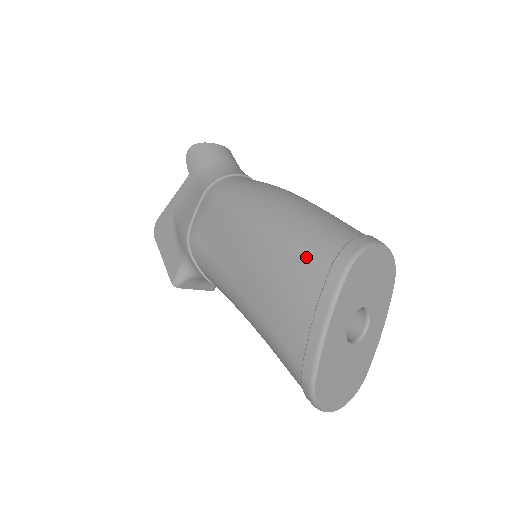
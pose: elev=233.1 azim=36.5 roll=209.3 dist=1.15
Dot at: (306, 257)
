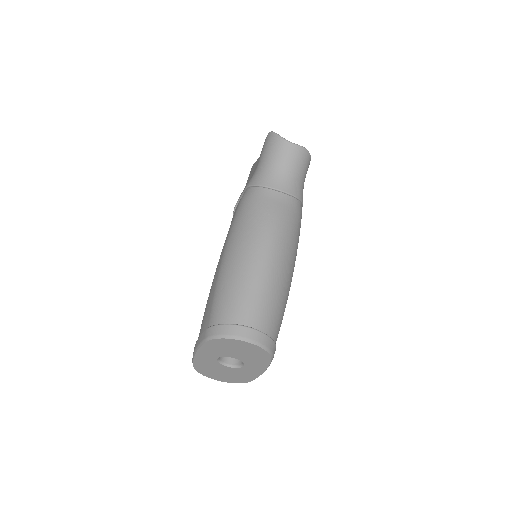
Dot at: (211, 307)
